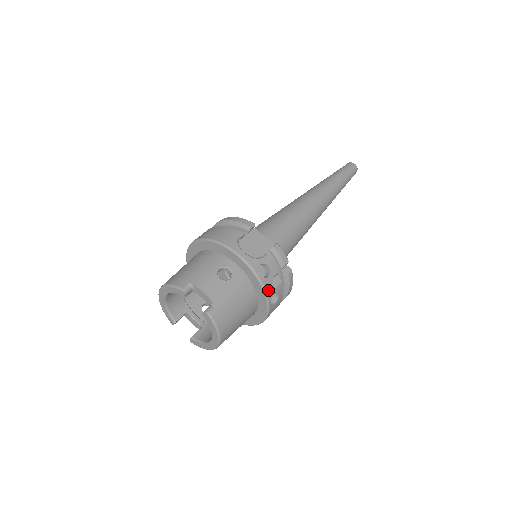
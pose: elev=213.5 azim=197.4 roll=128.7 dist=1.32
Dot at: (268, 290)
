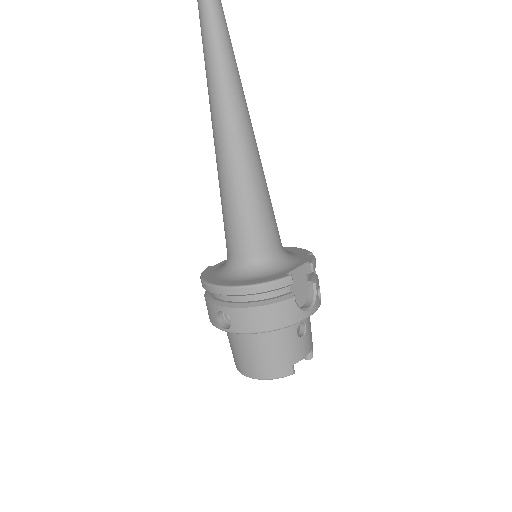
Dot at: occluded
